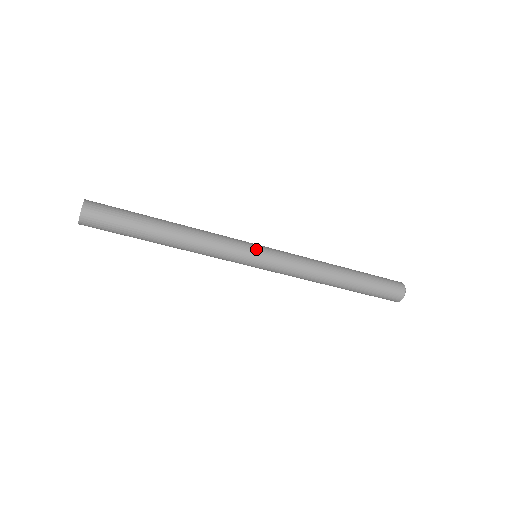
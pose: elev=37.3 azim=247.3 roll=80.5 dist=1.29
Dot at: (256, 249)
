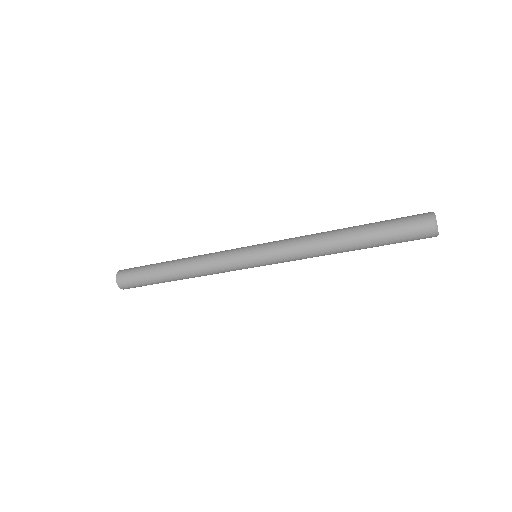
Dot at: (249, 247)
